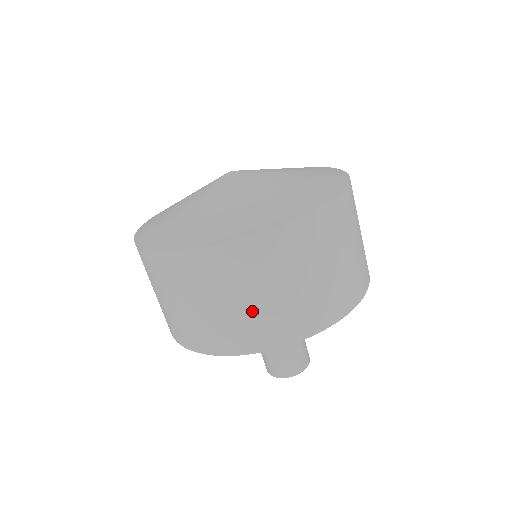
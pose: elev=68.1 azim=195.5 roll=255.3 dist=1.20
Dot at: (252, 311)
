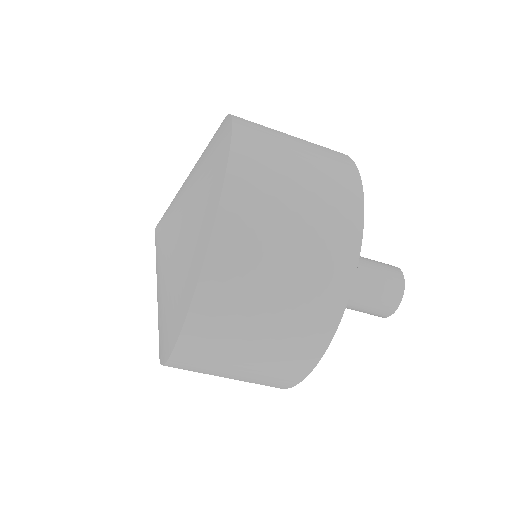
Dot at: (289, 301)
